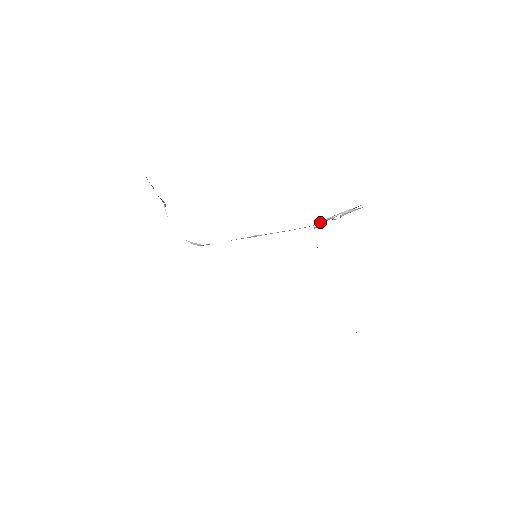
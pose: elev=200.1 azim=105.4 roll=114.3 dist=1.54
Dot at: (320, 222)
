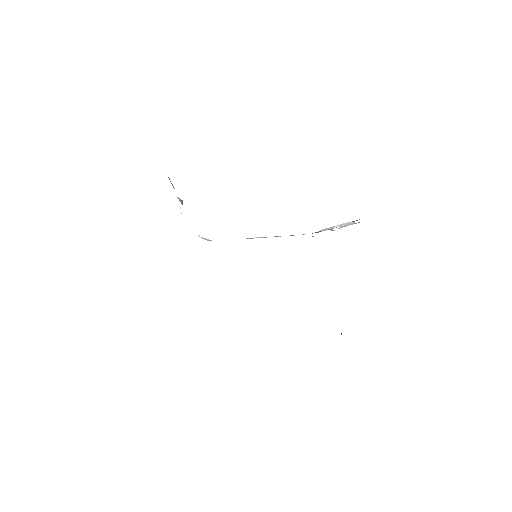
Dot at: (320, 231)
